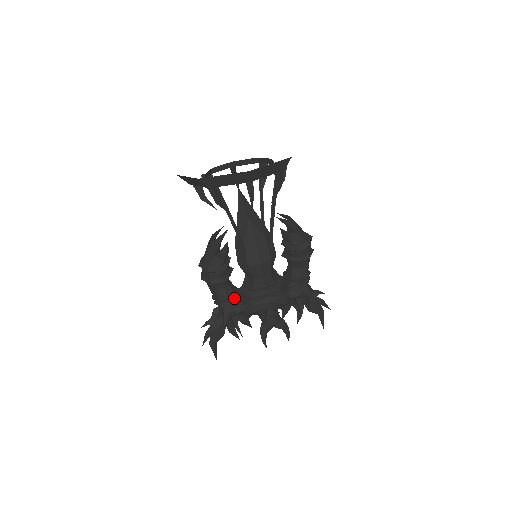
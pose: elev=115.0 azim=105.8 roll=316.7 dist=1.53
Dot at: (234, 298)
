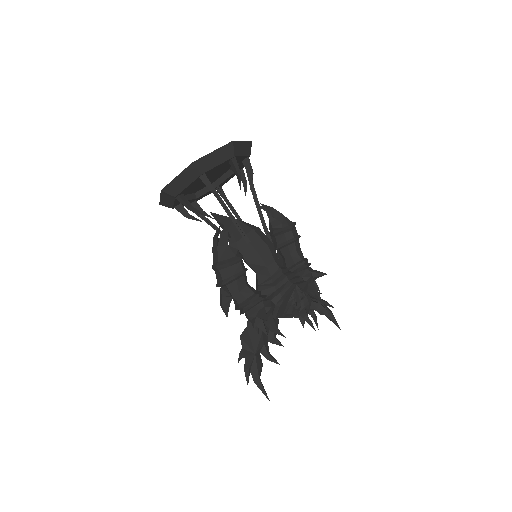
Dot at: (260, 295)
